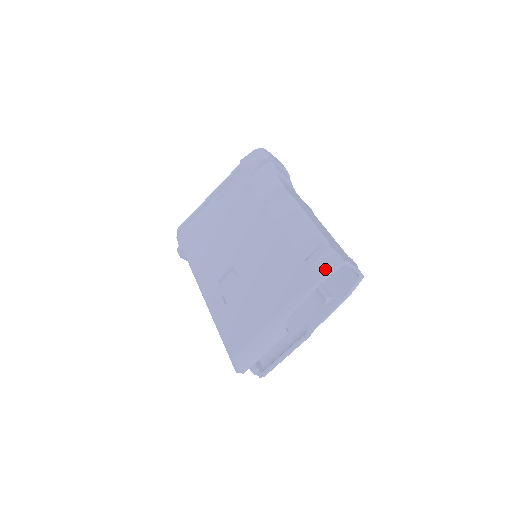
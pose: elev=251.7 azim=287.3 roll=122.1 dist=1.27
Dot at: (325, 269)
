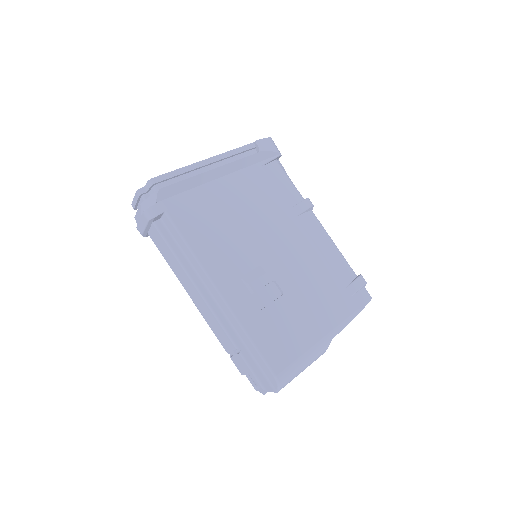
Dot at: (363, 301)
